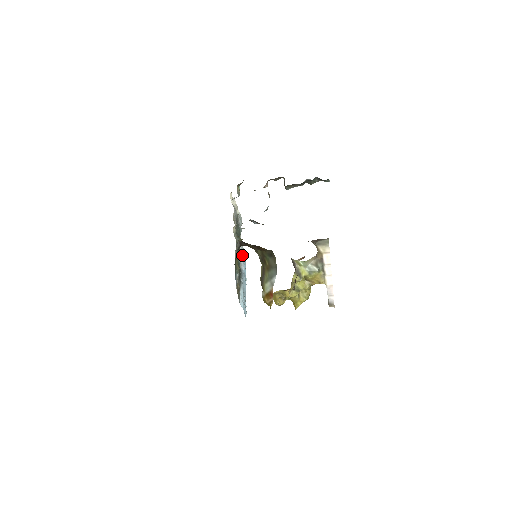
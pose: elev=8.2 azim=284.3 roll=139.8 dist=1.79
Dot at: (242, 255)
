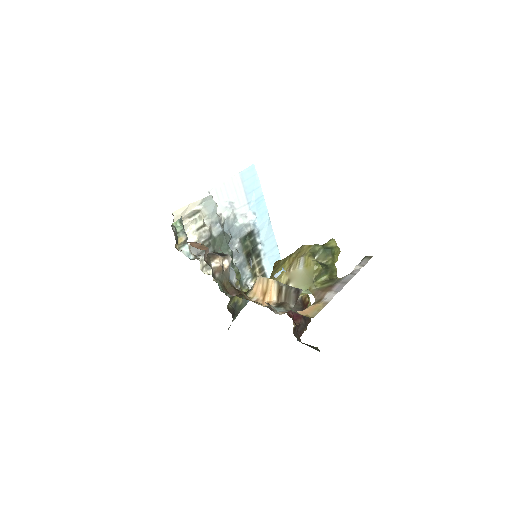
Dot at: (243, 201)
